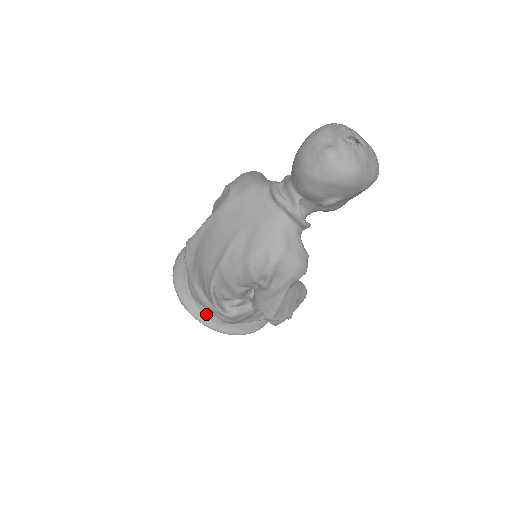
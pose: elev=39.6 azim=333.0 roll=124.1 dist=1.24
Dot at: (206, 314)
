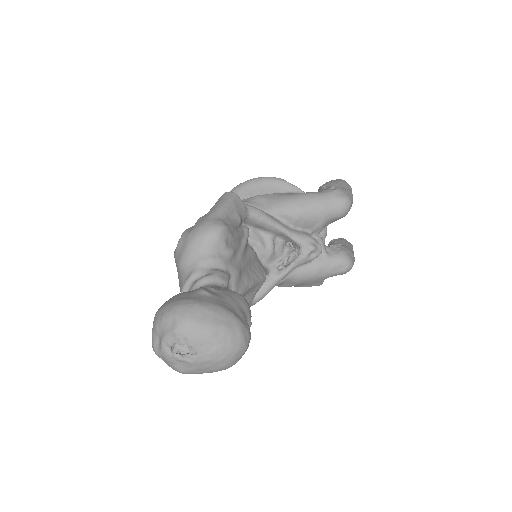
Dot at: occluded
